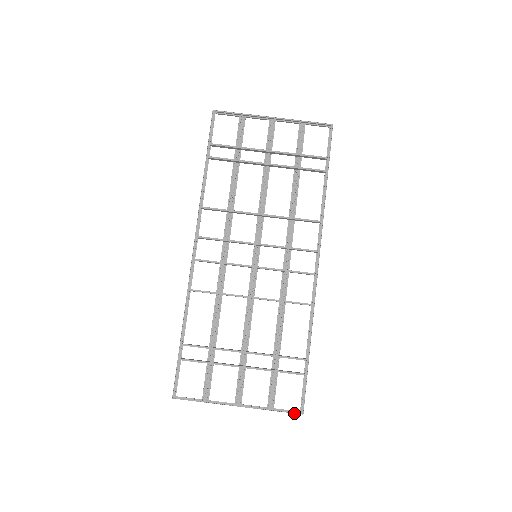
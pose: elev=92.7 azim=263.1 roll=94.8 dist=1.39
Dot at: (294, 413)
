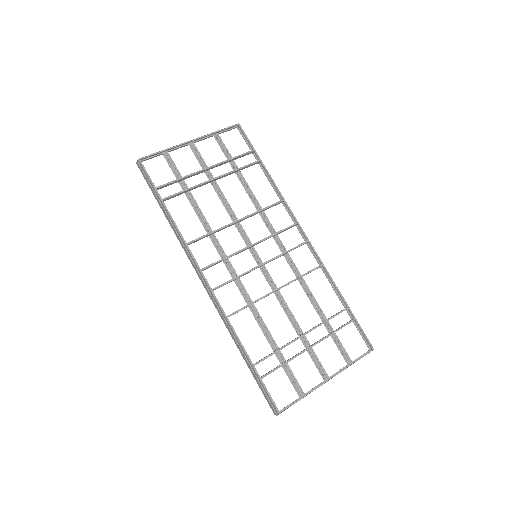
Dot at: occluded
